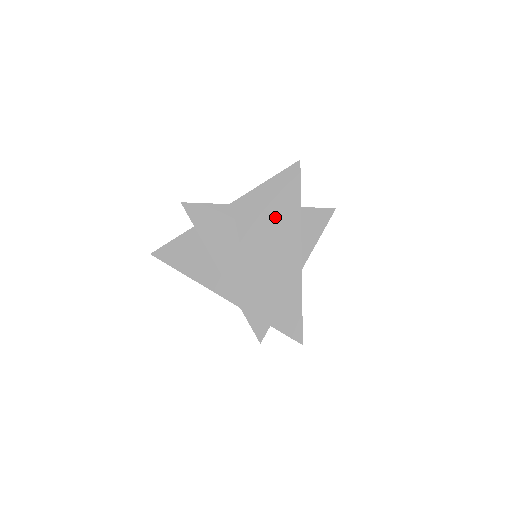
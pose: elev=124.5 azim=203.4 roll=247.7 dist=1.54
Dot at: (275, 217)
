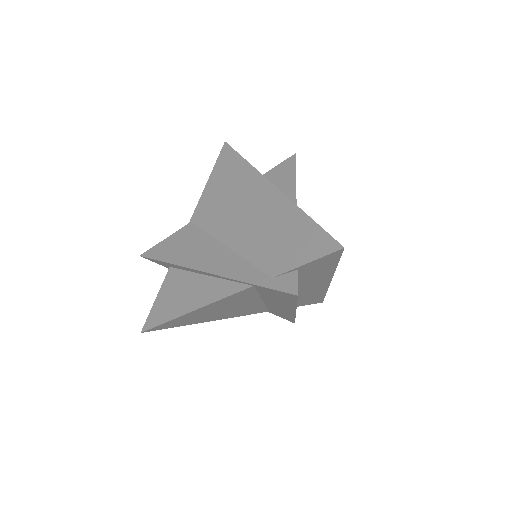
Dot at: (232, 191)
